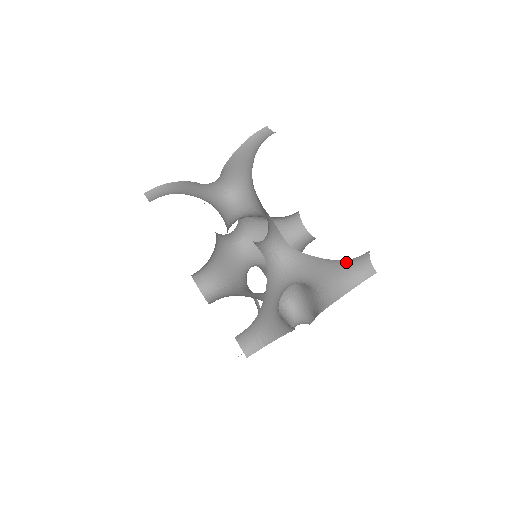
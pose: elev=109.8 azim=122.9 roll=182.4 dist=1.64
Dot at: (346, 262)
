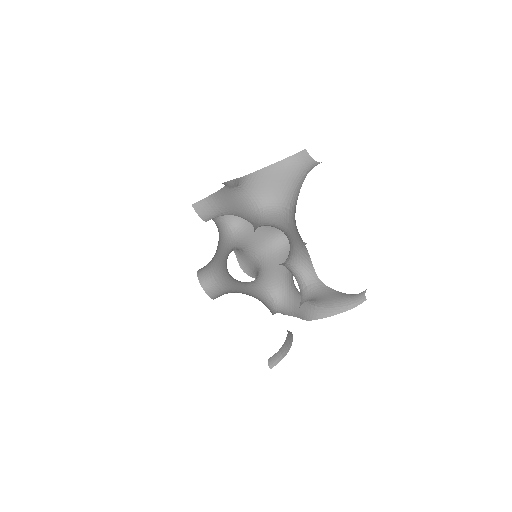
Dot at: (353, 294)
